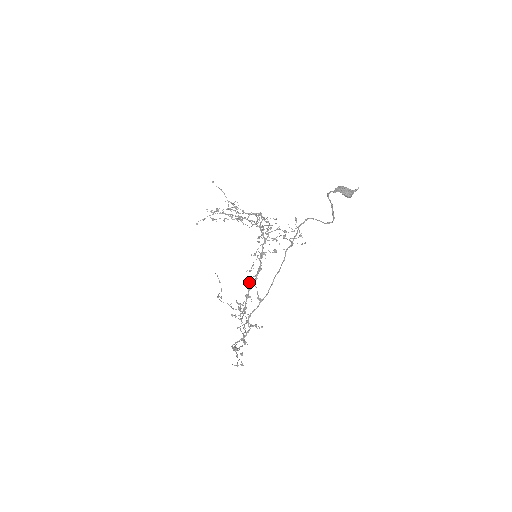
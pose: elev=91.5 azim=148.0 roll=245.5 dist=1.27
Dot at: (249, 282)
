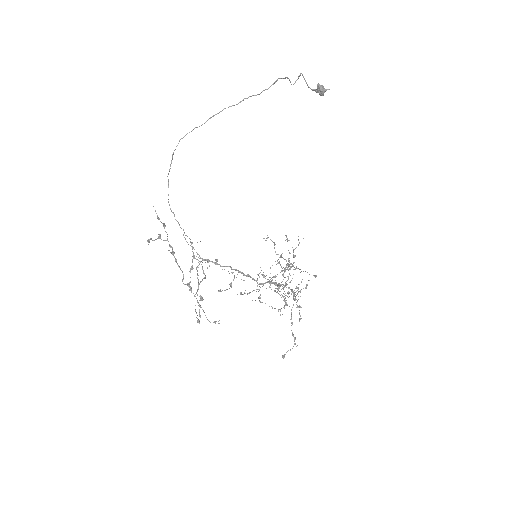
Dot at: (230, 284)
